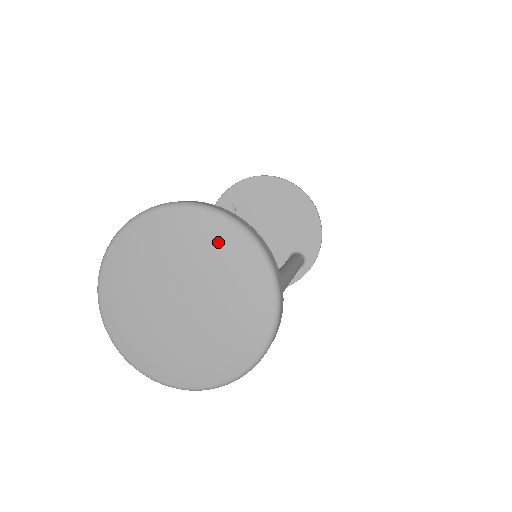
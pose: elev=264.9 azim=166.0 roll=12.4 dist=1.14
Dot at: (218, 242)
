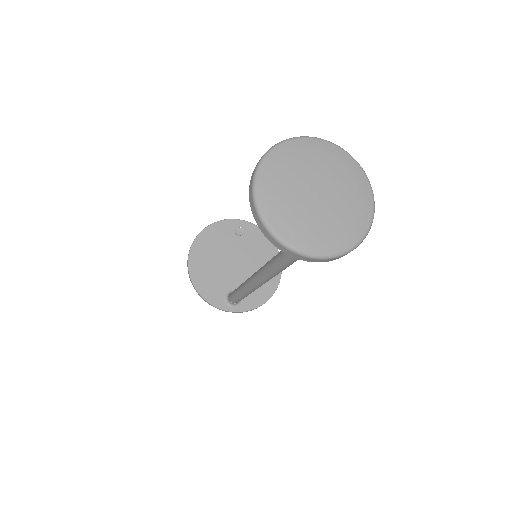
Dot at: (361, 199)
